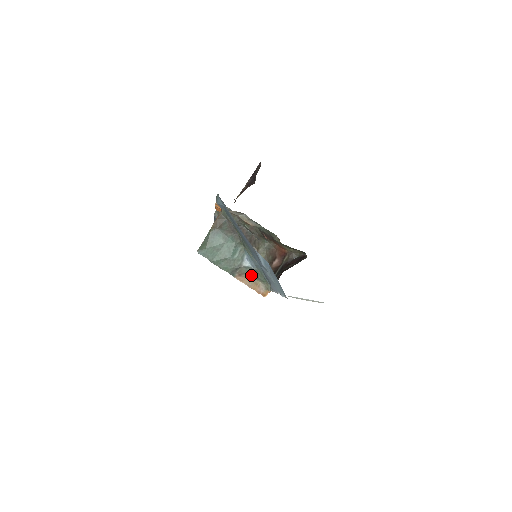
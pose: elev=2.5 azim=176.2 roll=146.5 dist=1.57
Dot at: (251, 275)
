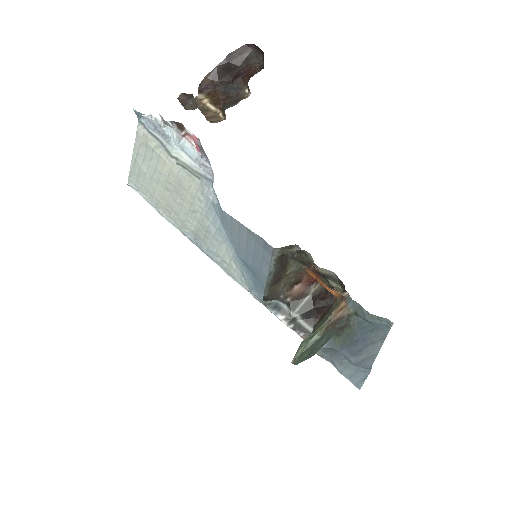
Dot at: occluded
